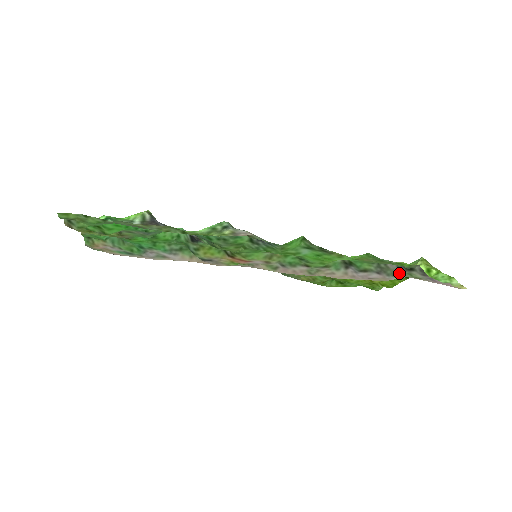
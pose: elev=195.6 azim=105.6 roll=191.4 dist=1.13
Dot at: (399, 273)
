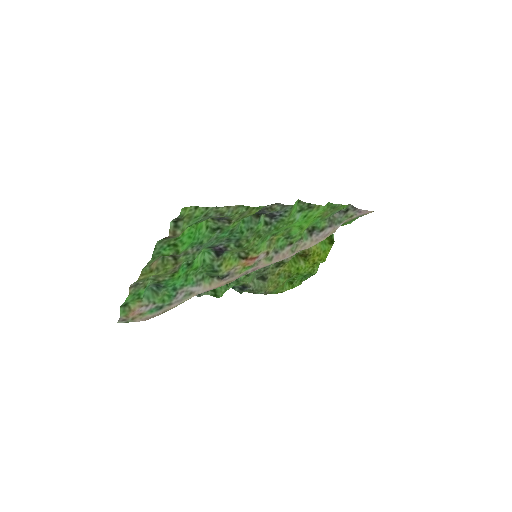
Dot at: (341, 218)
